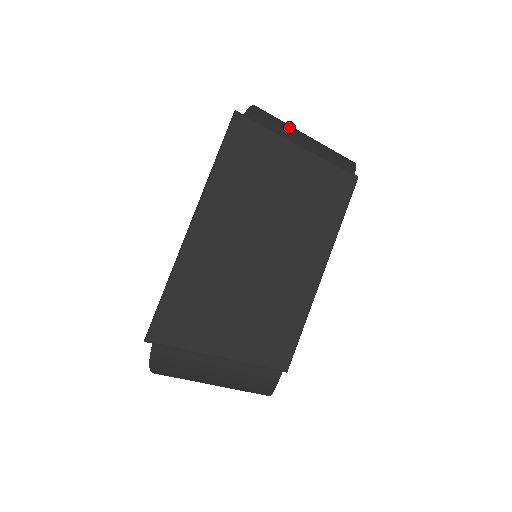
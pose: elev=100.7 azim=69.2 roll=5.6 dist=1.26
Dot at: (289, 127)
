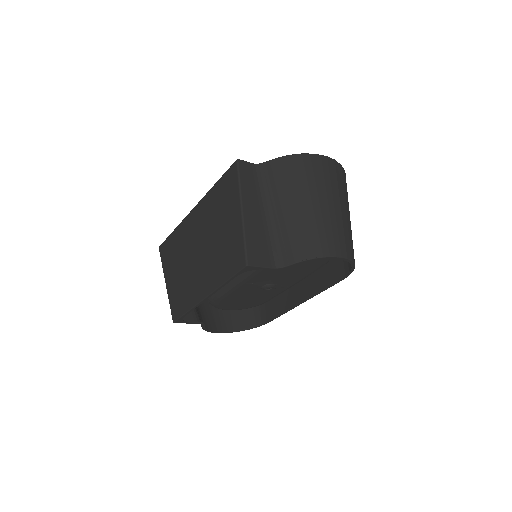
Dot at: (300, 190)
